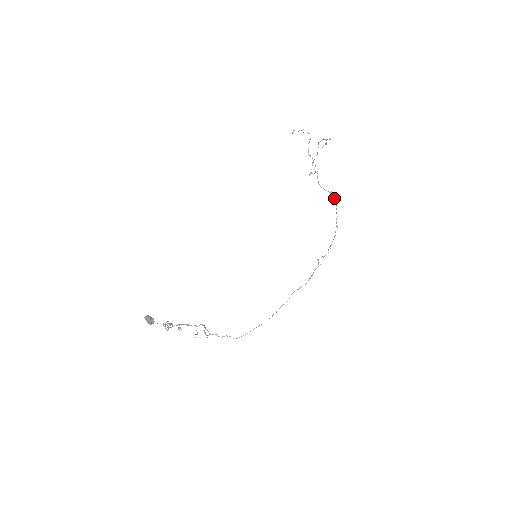
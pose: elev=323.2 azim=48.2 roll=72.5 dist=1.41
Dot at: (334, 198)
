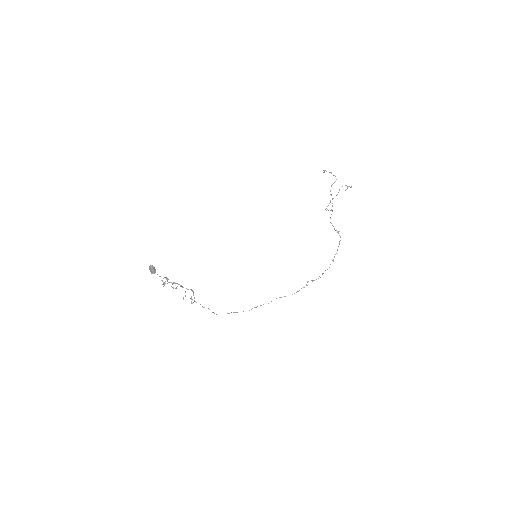
Dot at: (340, 237)
